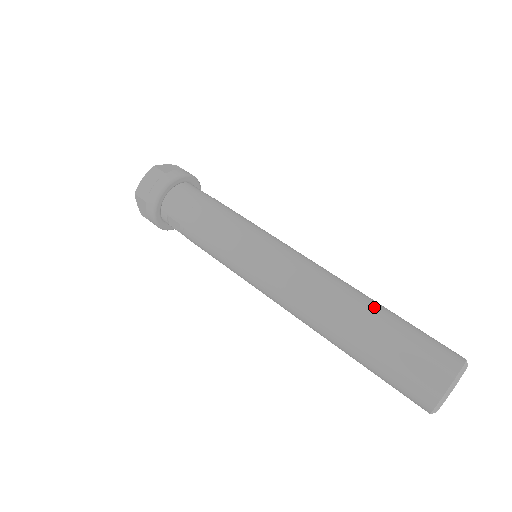
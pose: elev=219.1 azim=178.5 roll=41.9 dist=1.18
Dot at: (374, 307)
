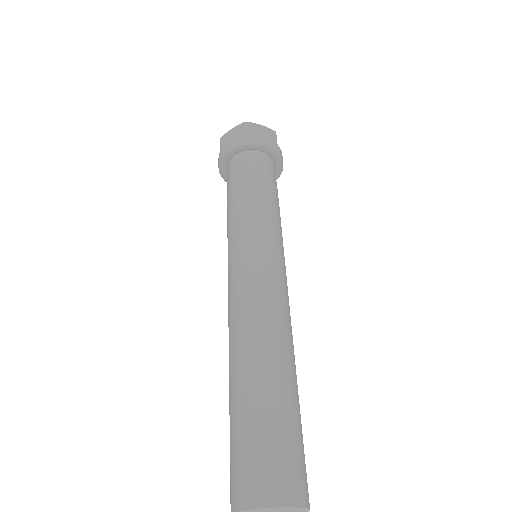
Dot at: (297, 387)
